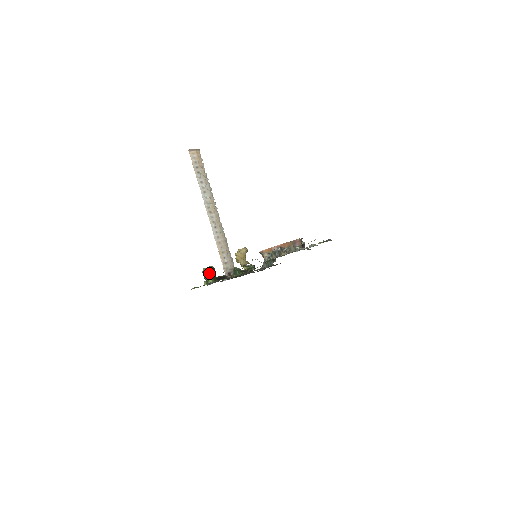
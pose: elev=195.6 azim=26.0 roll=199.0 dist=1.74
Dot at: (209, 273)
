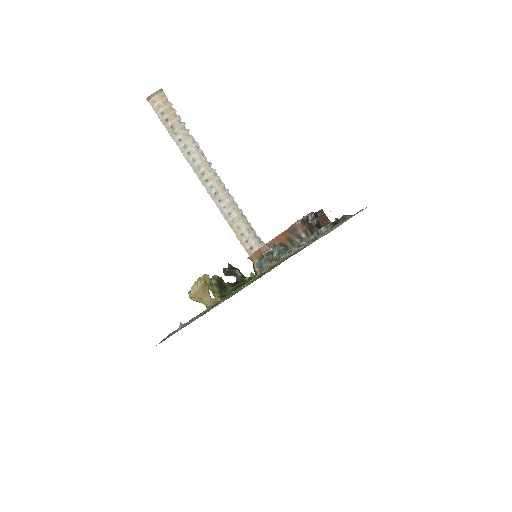
Dot at: (212, 289)
